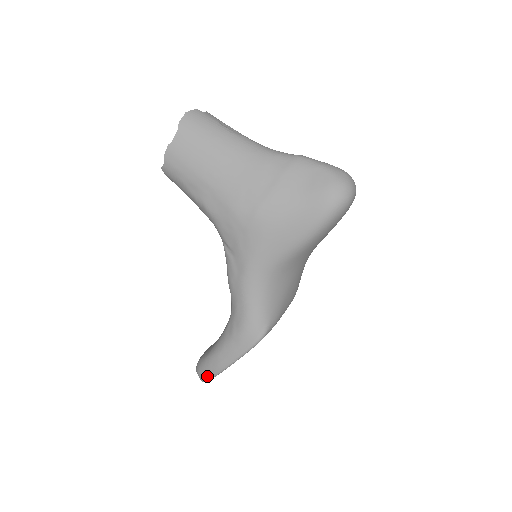
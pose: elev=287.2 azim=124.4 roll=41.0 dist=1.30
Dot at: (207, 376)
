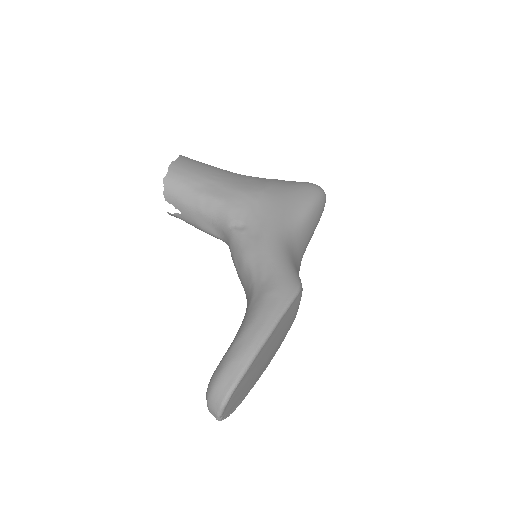
Dot at: (238, 368)
